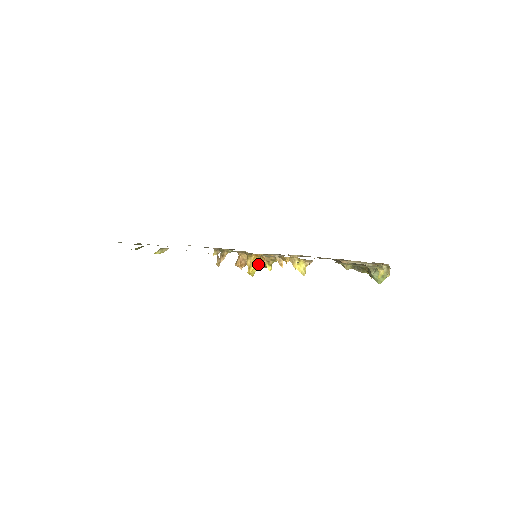
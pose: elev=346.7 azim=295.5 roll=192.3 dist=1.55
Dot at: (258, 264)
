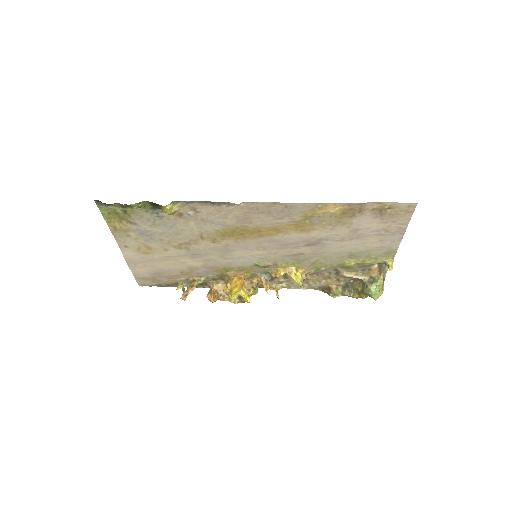
Dot at: (242, 286)
